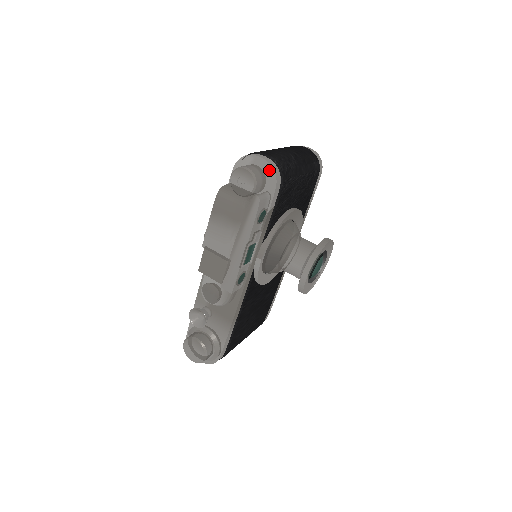
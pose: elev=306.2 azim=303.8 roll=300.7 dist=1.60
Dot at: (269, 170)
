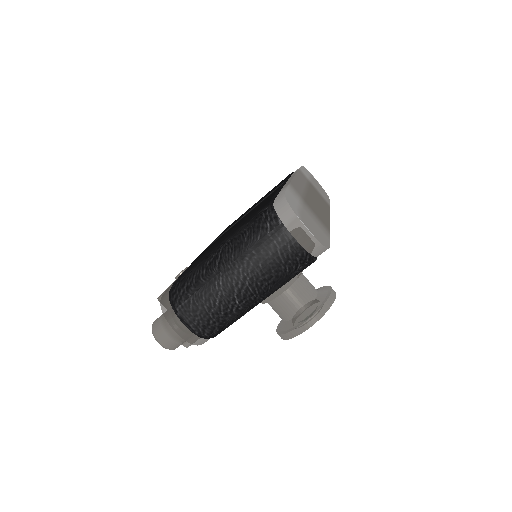
Dot at: (189, 339)
